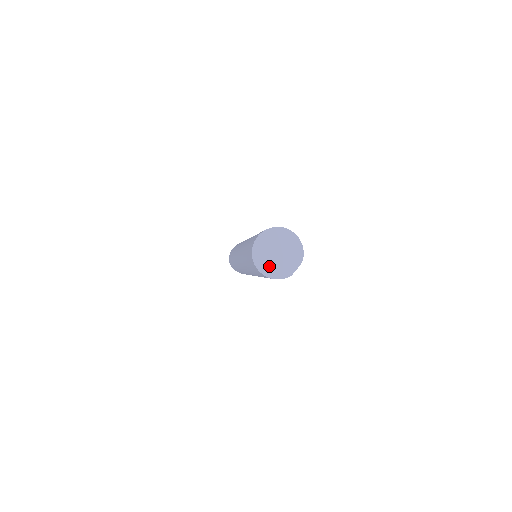
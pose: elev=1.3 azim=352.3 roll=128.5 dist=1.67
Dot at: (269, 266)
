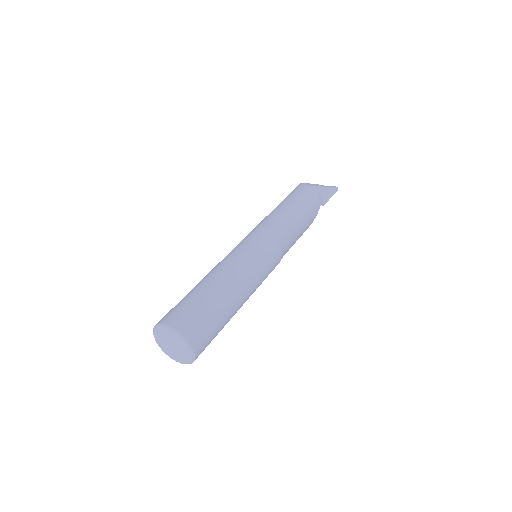
Dot at: (161, 341)
